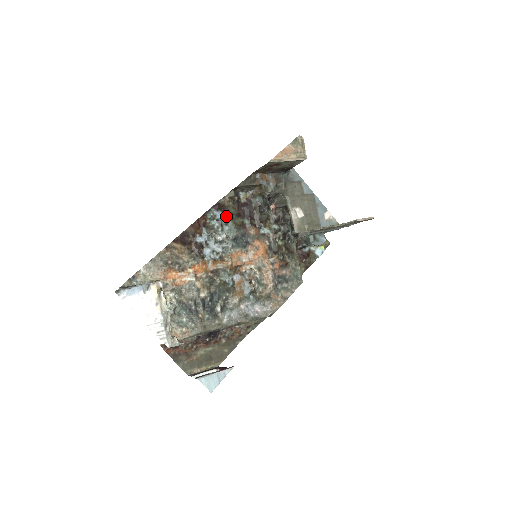
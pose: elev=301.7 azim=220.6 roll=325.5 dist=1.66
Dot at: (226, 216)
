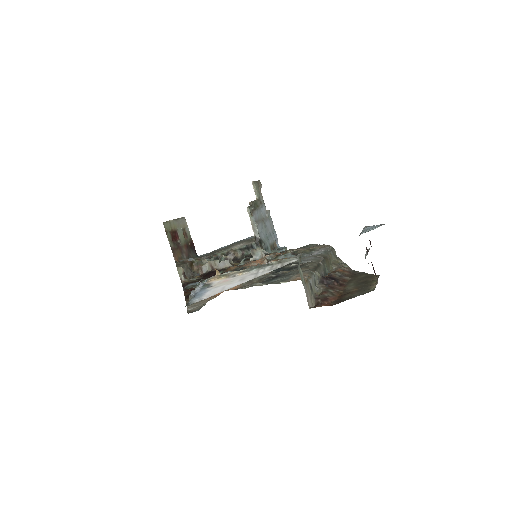
Dot at: occluded
